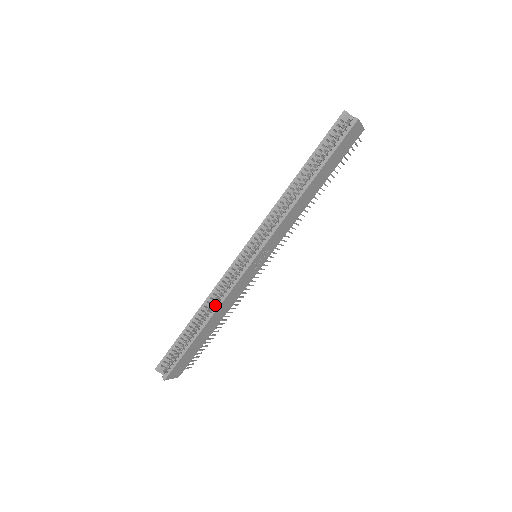
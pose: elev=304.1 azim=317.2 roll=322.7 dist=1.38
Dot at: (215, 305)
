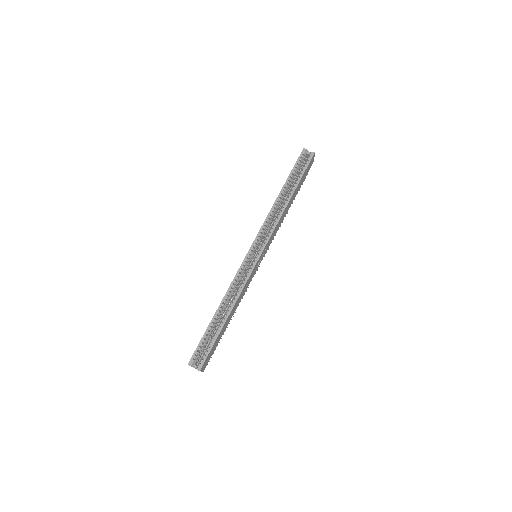
Dot at: (235, 296)
